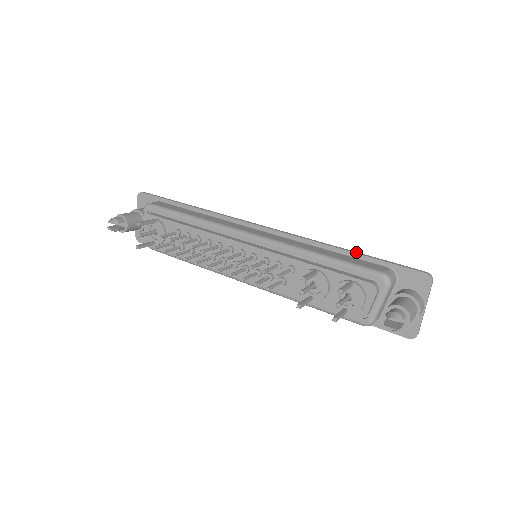
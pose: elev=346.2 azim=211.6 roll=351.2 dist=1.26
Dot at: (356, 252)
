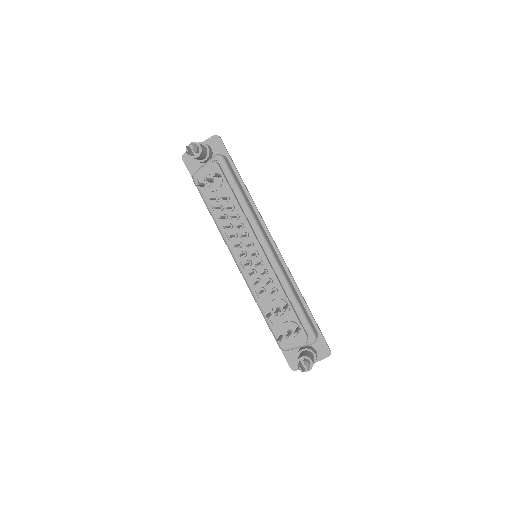
Dot at: occluded
